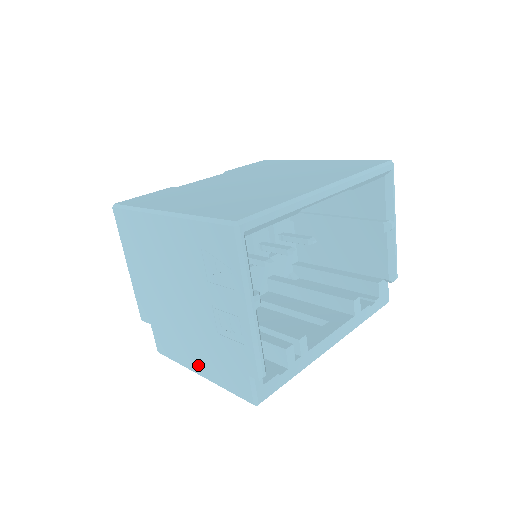
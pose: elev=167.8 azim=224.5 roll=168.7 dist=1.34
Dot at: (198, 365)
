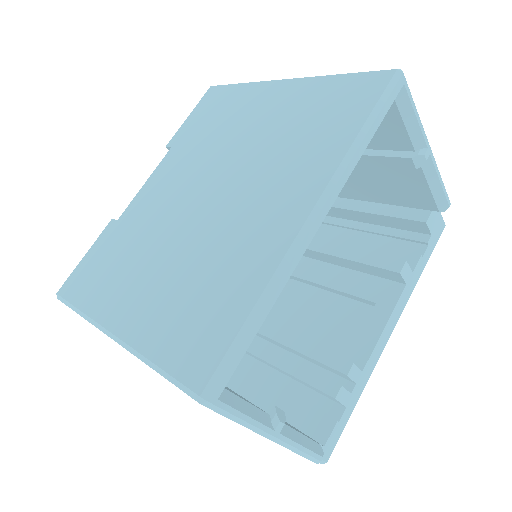
Dot at: occluded
